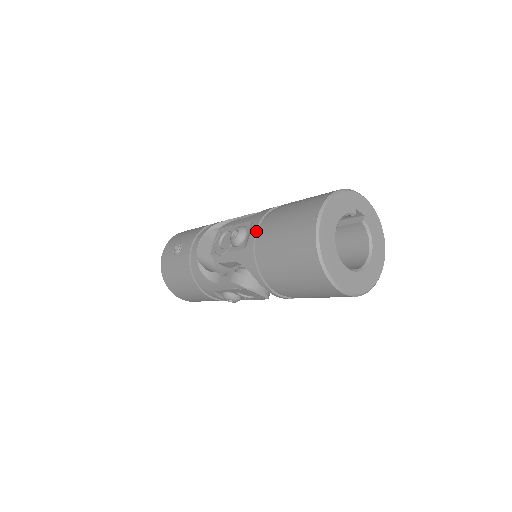
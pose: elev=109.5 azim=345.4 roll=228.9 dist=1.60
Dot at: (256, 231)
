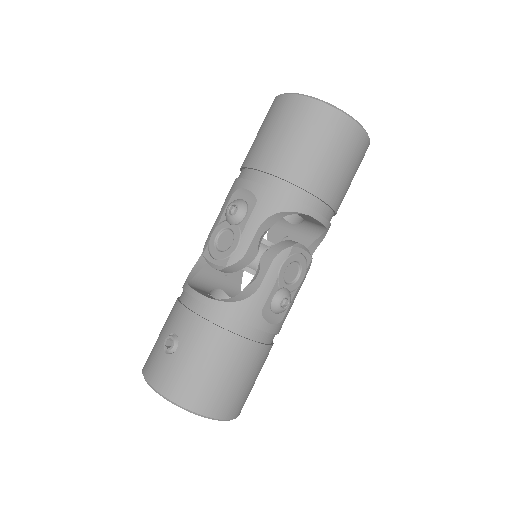
Dot at: (250, 181)
